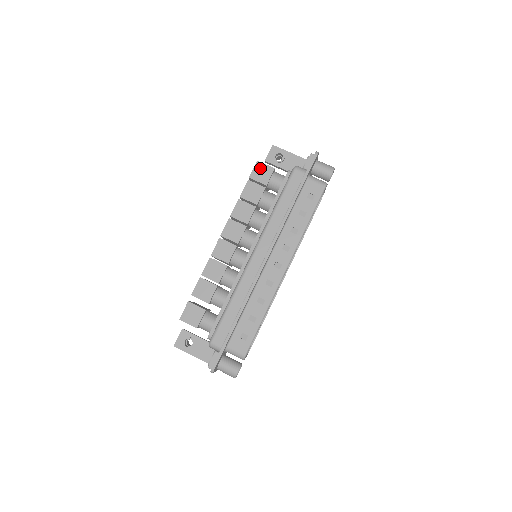
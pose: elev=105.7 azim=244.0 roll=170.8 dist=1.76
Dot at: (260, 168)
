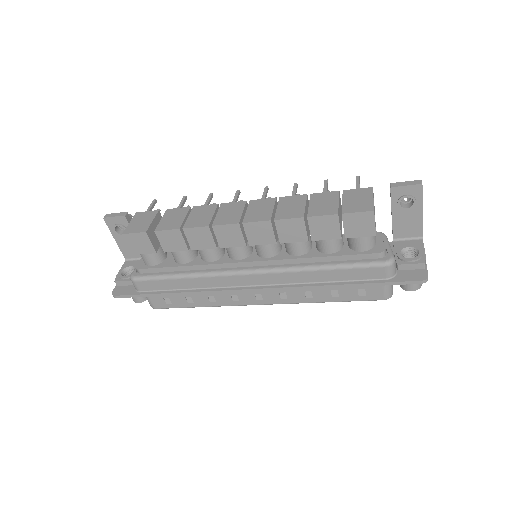
Dot at: (365, 219)
